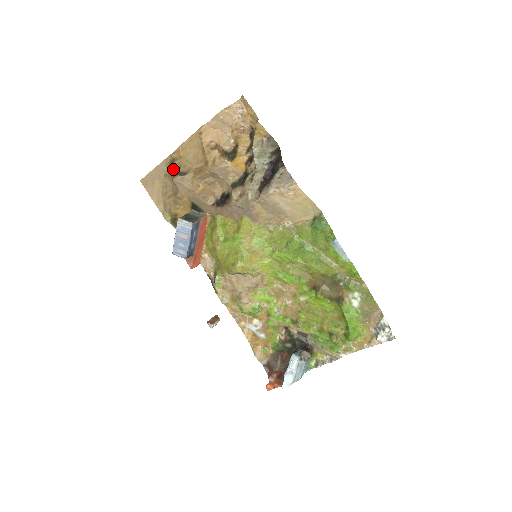
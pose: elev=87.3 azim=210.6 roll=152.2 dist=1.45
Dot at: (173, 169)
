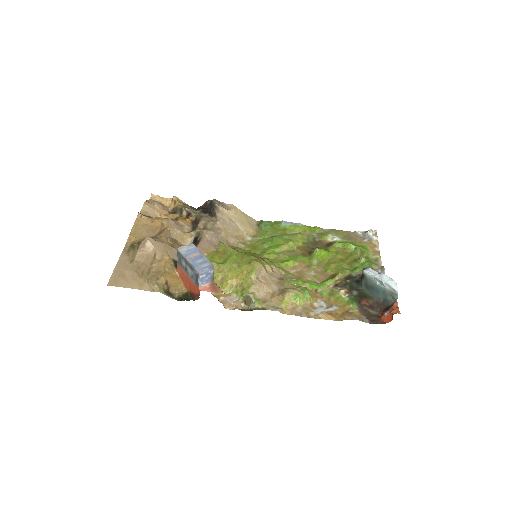
Dot at: (138, 244)
